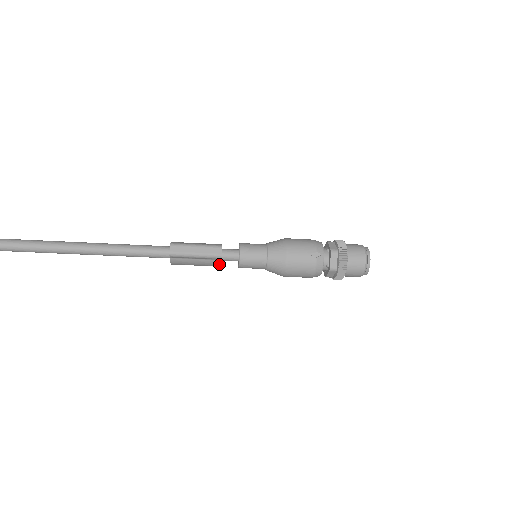
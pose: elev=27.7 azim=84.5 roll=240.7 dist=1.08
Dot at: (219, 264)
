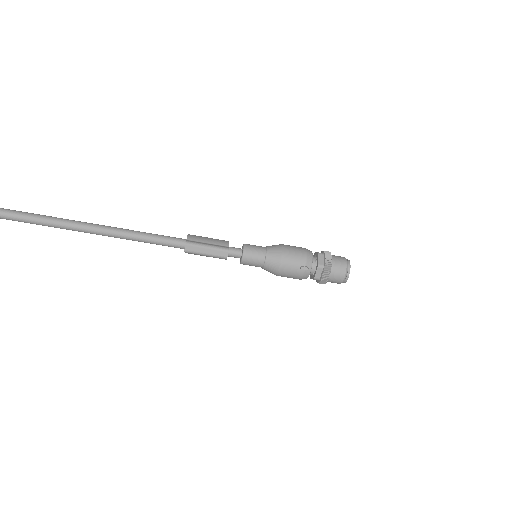
Dot at: occluded
